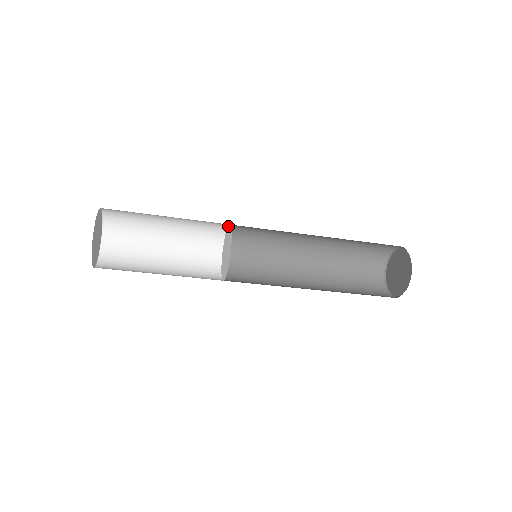
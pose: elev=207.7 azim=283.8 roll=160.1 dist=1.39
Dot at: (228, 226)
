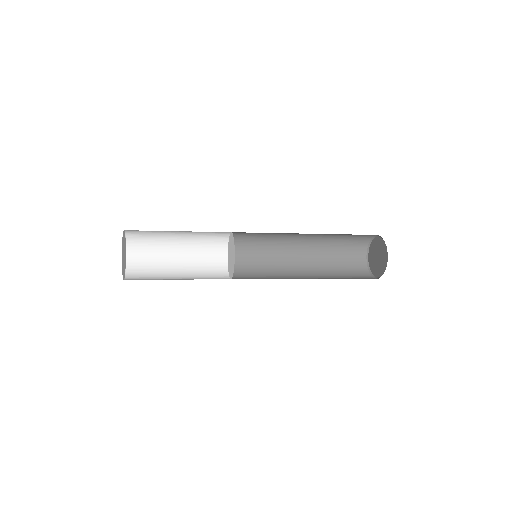
Dot at: (232, 233)
